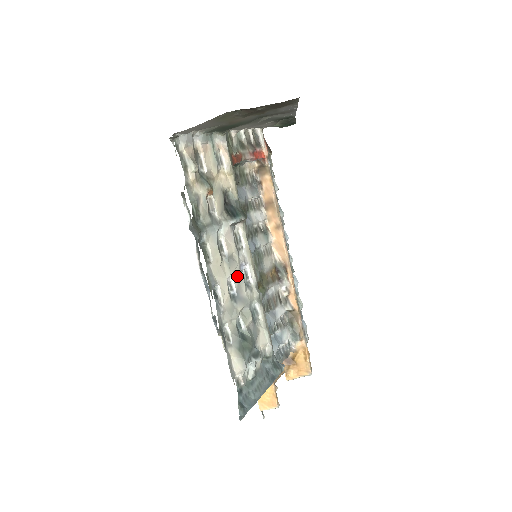
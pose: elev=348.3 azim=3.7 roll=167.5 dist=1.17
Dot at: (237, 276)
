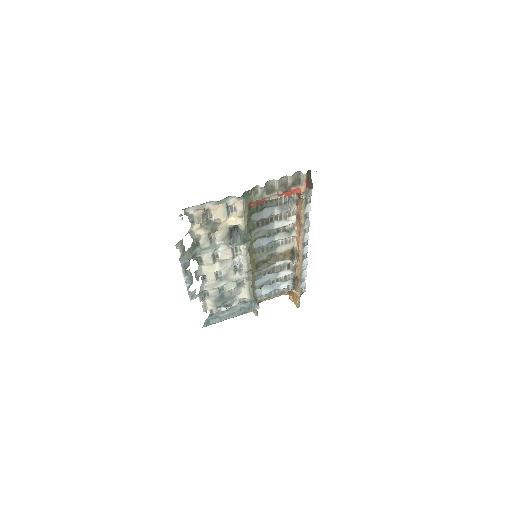
Dot at: (227, 269)
